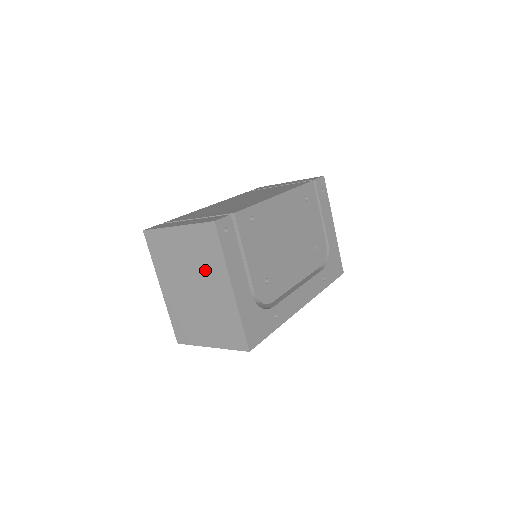
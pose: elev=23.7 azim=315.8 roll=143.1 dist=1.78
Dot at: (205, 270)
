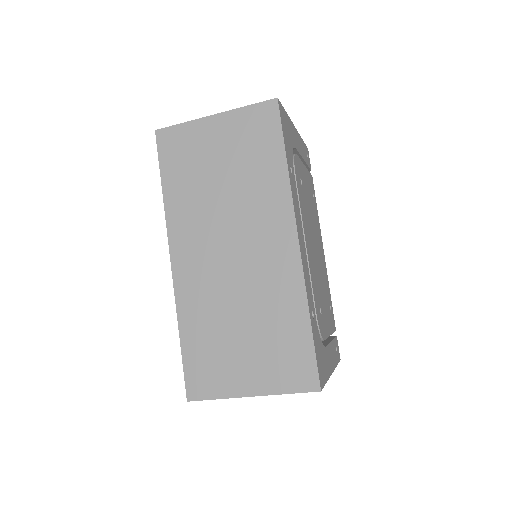
Dot at: occluded
